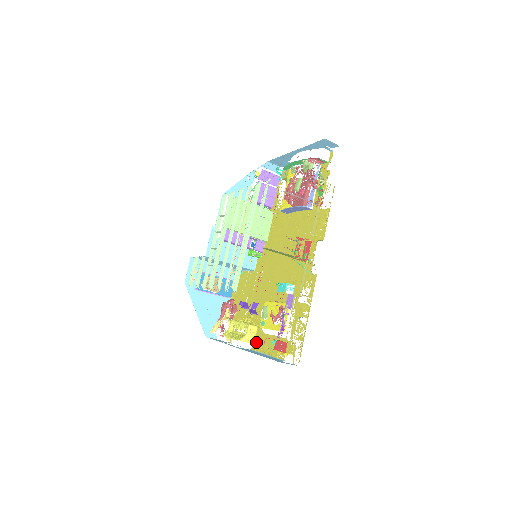
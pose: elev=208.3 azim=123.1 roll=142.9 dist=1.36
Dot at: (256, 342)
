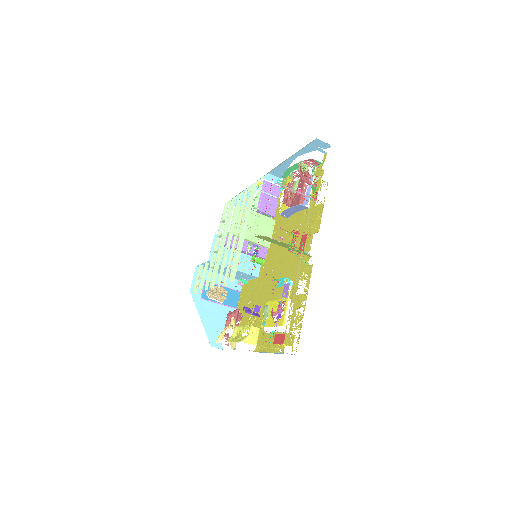
Dot at: (258, 343)
